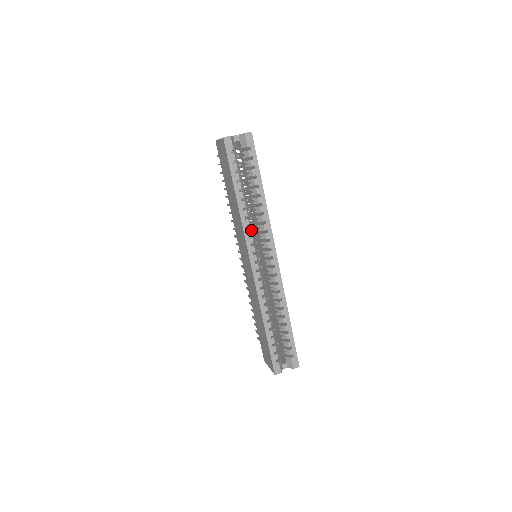
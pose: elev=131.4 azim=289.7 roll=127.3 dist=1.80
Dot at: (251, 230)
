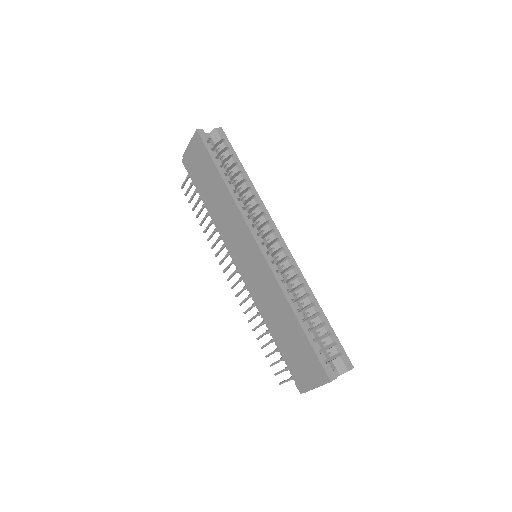
Dot at: (247, 213)
